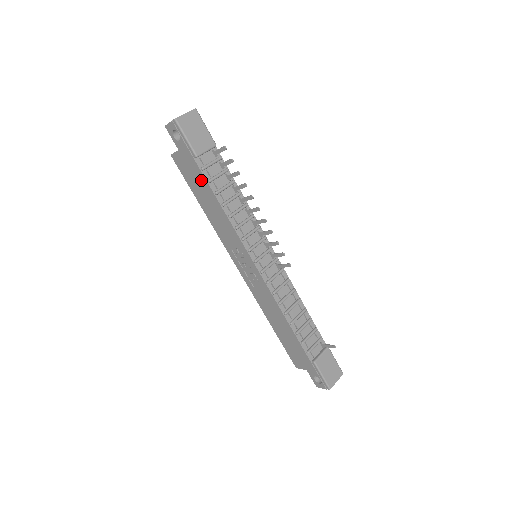
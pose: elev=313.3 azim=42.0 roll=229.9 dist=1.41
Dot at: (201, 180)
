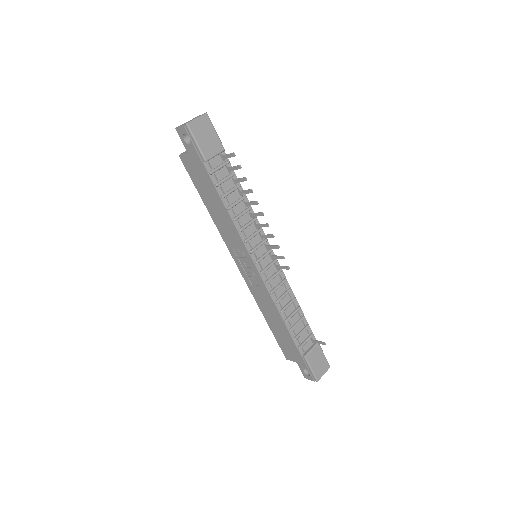
Dot at: (208, 183)
